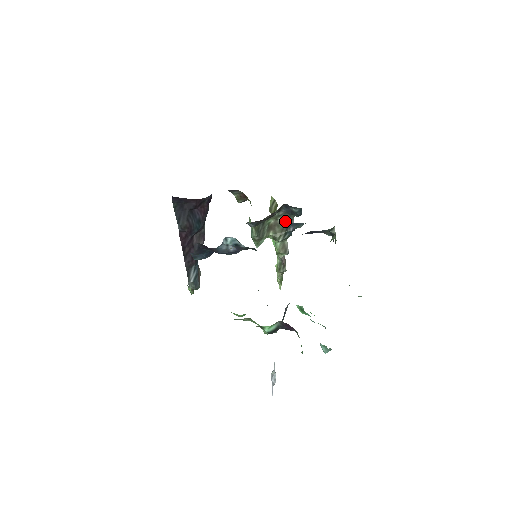
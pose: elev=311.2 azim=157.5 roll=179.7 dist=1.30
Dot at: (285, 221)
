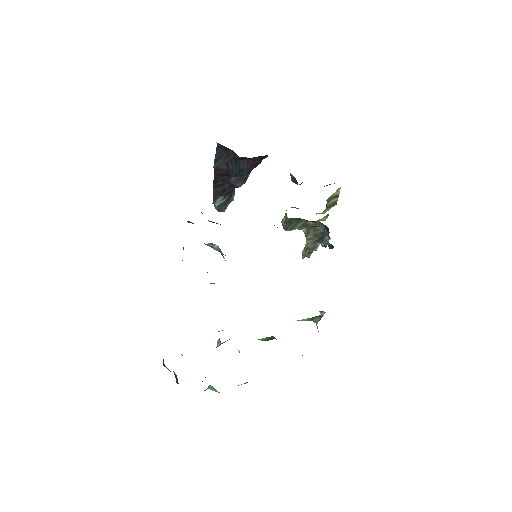
Dot at: (323, 232)
